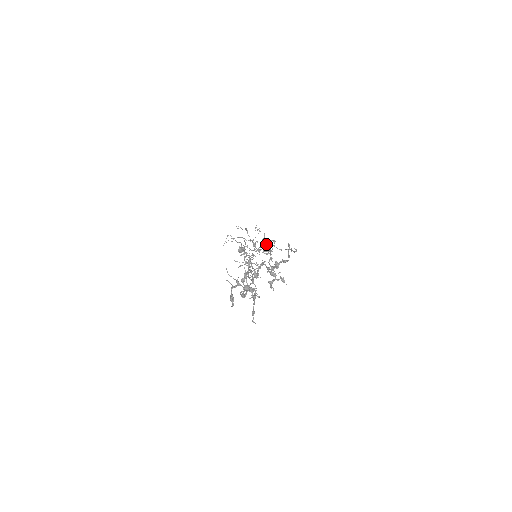
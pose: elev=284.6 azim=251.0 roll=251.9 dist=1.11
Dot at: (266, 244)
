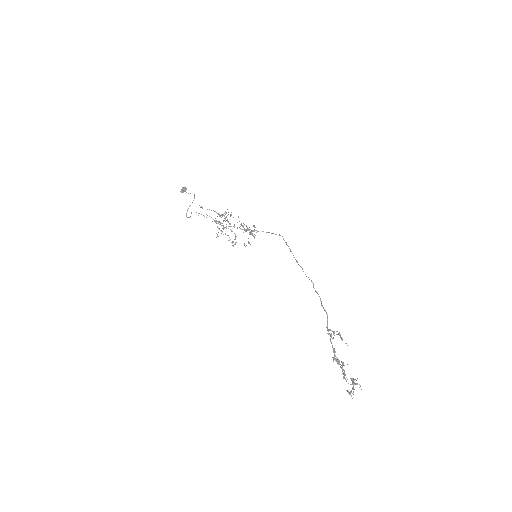
Dot at: occluded
